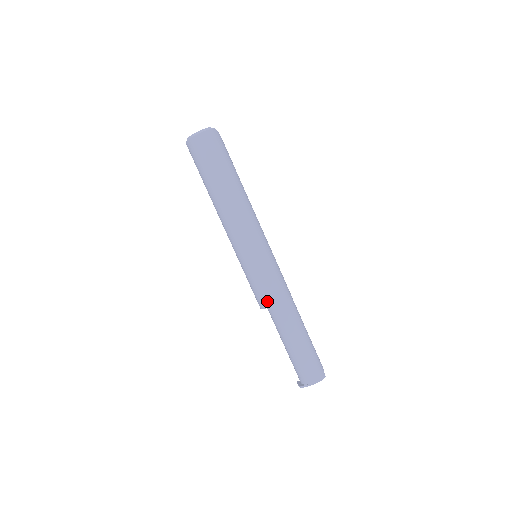
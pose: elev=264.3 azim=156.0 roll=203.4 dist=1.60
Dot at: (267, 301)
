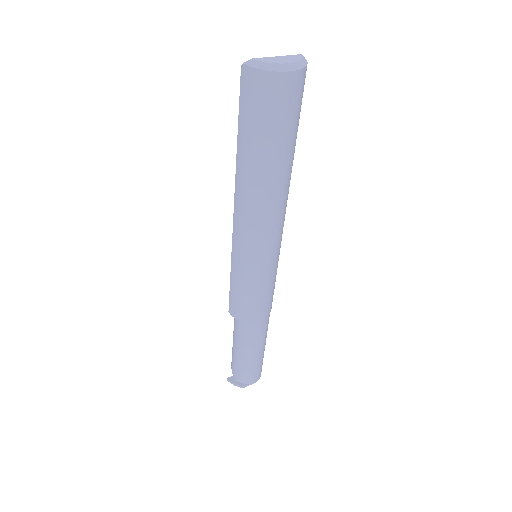
Dot at: (260, 315)
